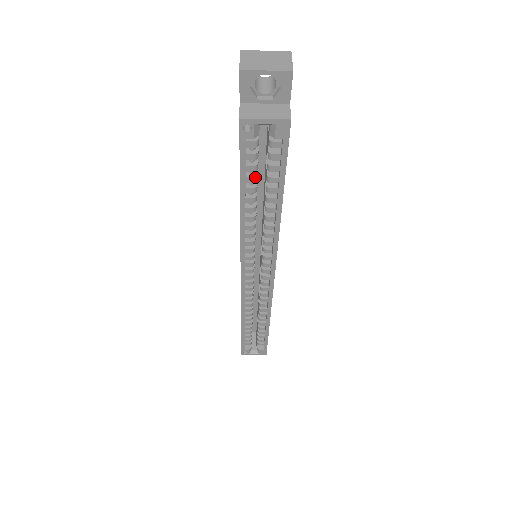
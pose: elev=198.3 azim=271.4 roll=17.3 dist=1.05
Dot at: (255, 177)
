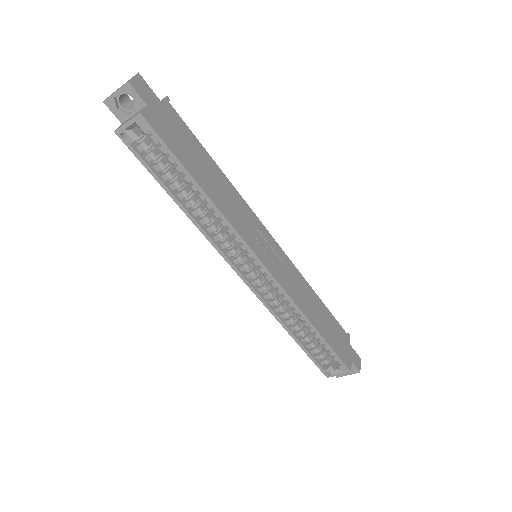
Dot at: (167, 173)
